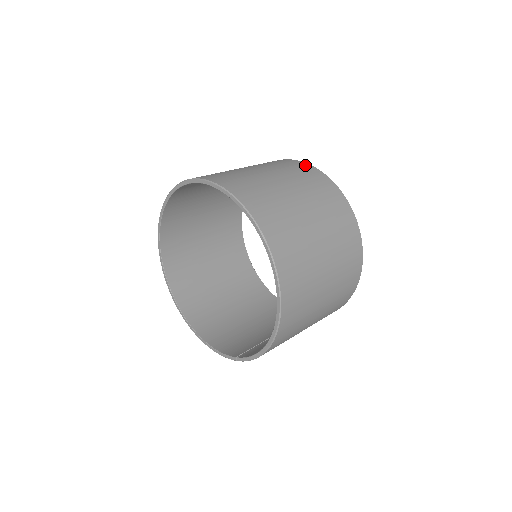
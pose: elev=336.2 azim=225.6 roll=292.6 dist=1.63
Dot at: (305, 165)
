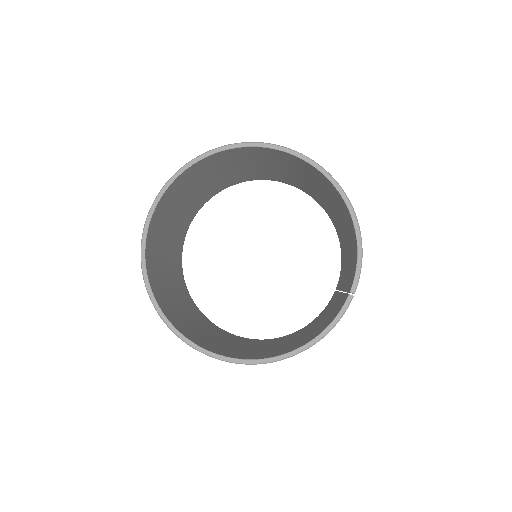
Dot at: occluded
